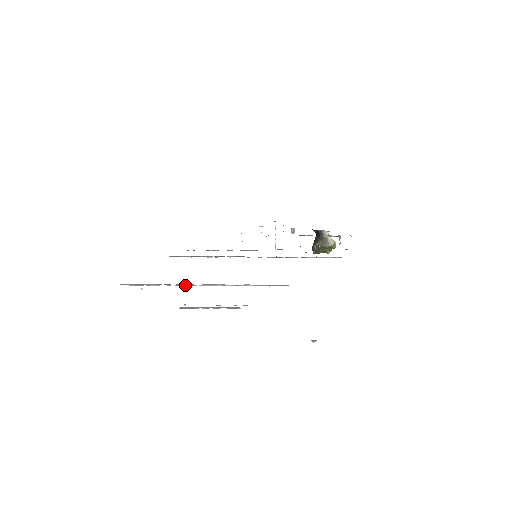
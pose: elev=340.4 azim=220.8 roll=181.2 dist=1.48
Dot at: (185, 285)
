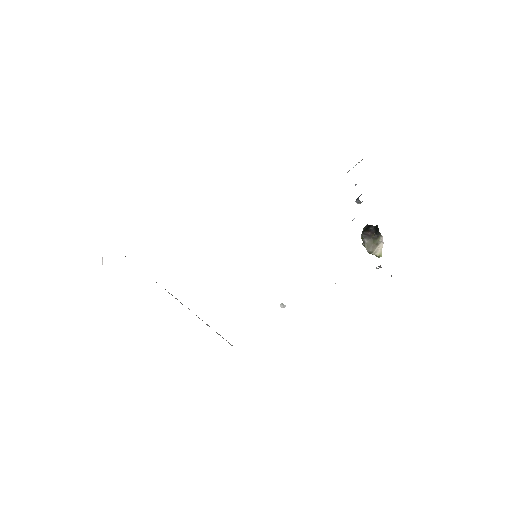
Dot at: occluded
